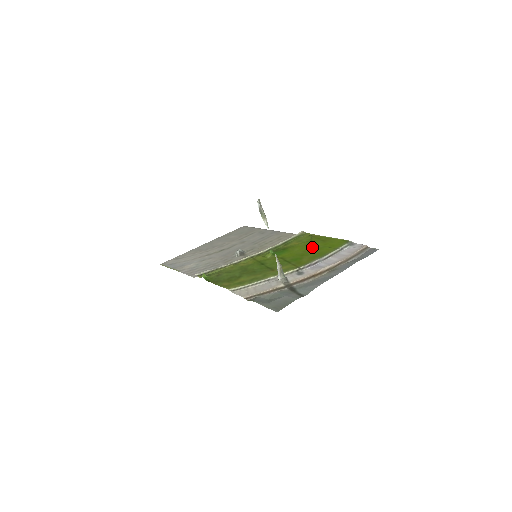
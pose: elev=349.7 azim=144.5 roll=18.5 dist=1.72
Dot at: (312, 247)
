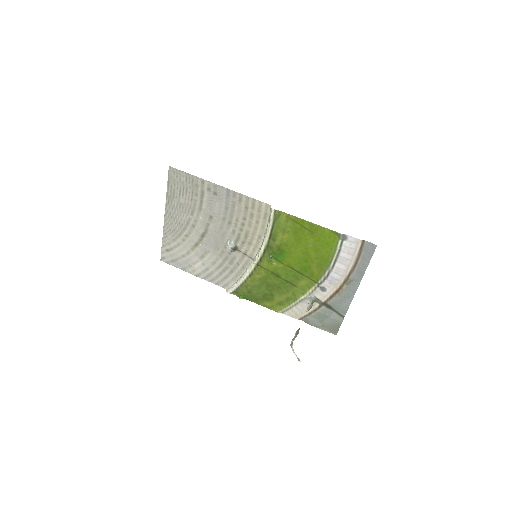
Dot at: (307, 246)
